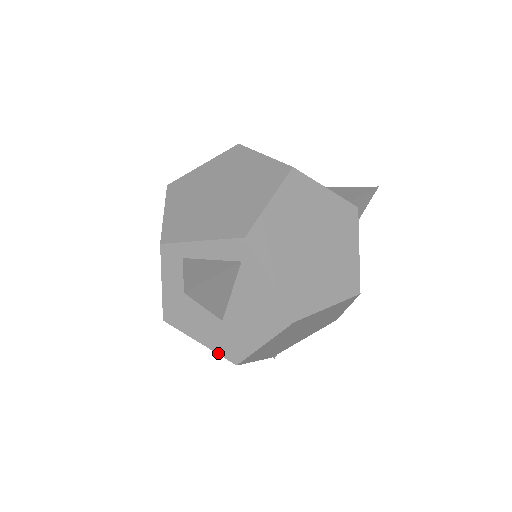
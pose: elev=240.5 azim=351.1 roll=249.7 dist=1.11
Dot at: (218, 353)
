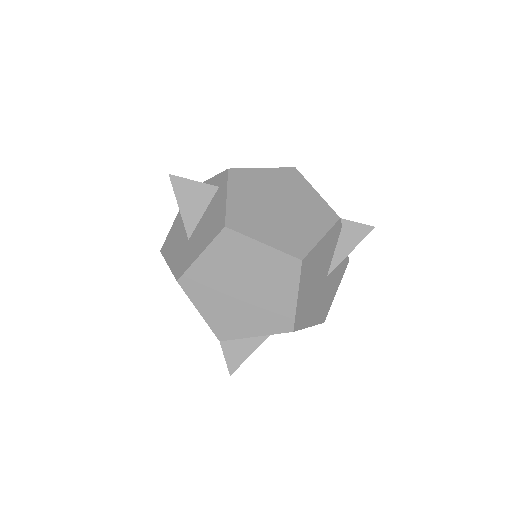
Dot at: (173, 272)
